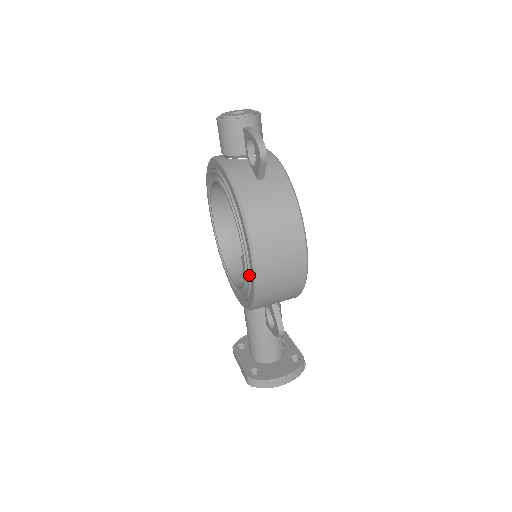
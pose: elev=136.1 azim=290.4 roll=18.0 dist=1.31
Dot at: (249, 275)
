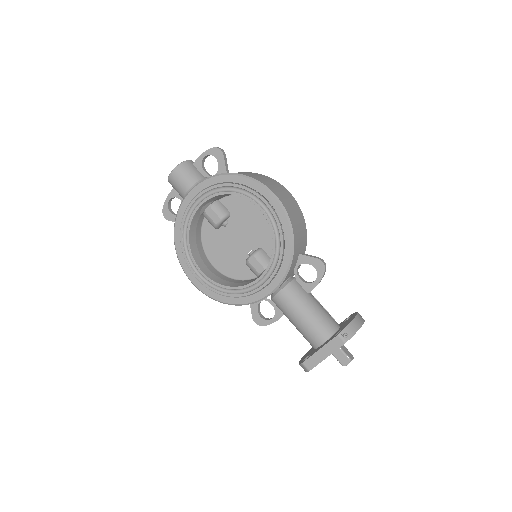
Dot at: (274, 211)
